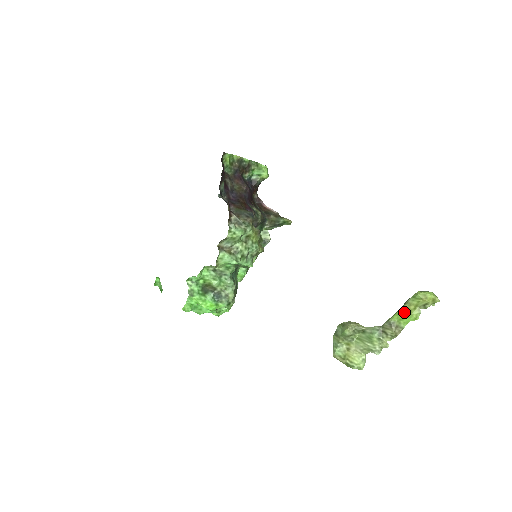
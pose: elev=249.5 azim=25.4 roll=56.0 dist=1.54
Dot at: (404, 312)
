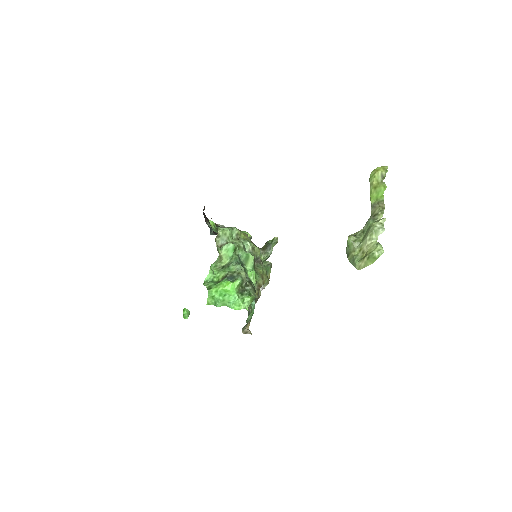
Dot at: (373, 191)
